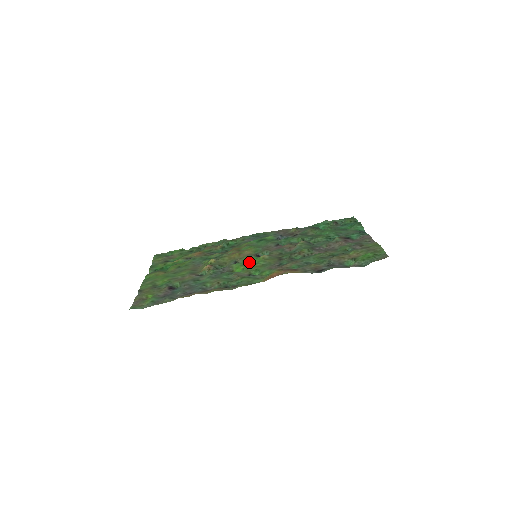
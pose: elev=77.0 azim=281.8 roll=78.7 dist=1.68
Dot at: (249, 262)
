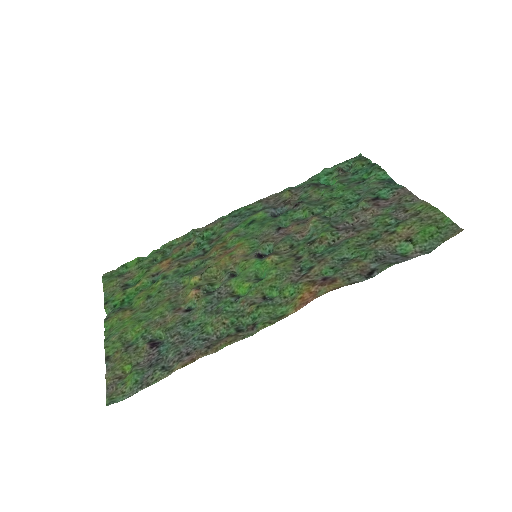
Dot at: (253, 272)
